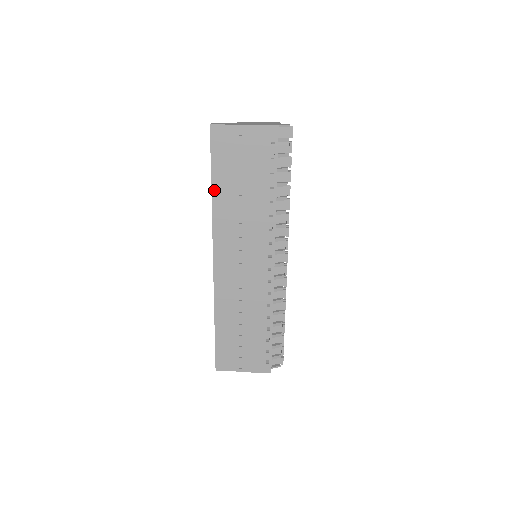
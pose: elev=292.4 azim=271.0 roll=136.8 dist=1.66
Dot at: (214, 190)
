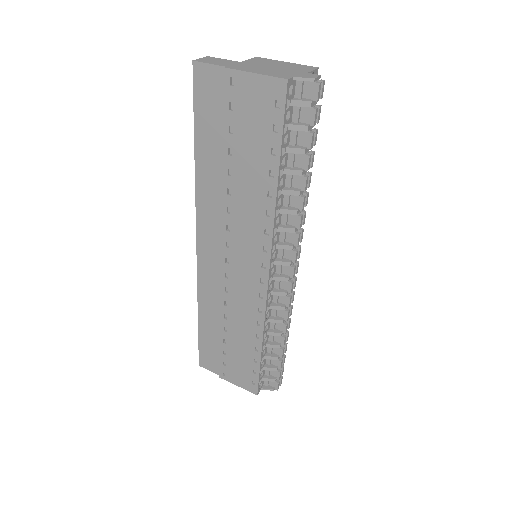
Dot at: (198, 158)
